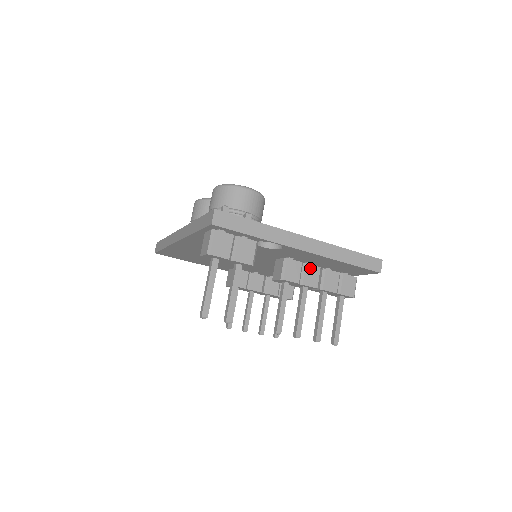
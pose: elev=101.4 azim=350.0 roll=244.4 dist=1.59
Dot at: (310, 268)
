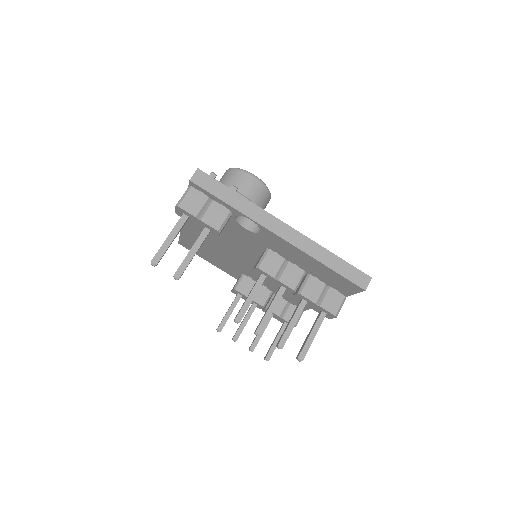
Dot at: (292, 267)
